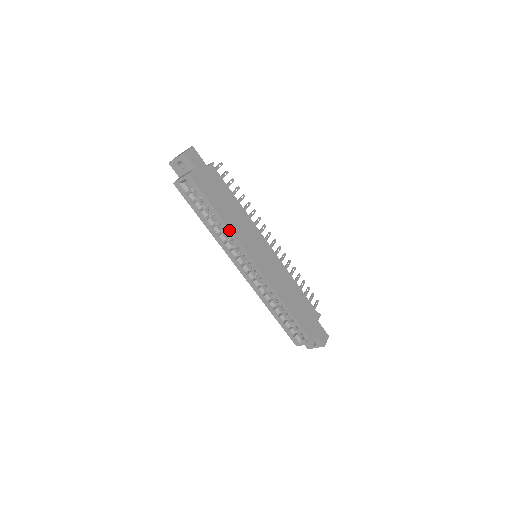
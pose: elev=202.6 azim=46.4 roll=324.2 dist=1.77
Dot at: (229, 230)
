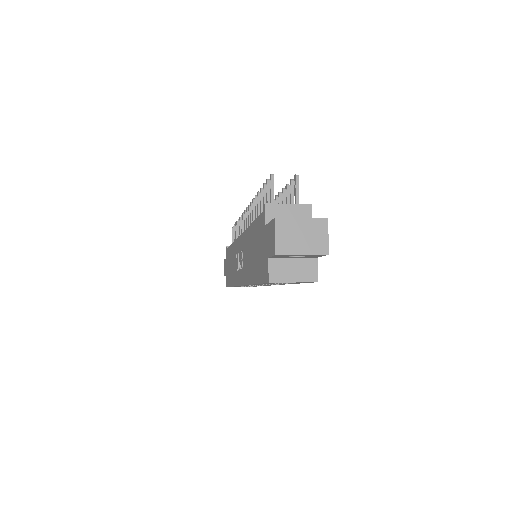
Dot at: occluded
